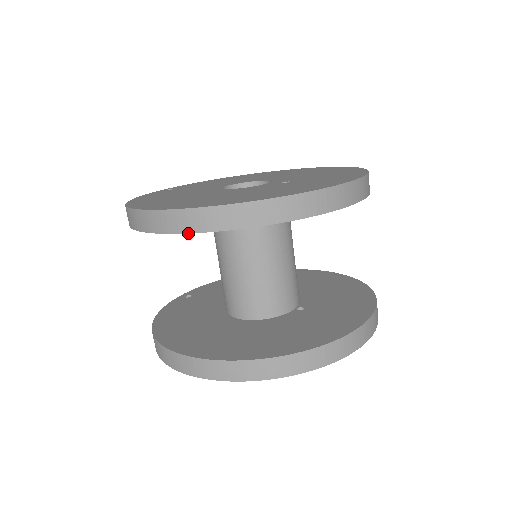
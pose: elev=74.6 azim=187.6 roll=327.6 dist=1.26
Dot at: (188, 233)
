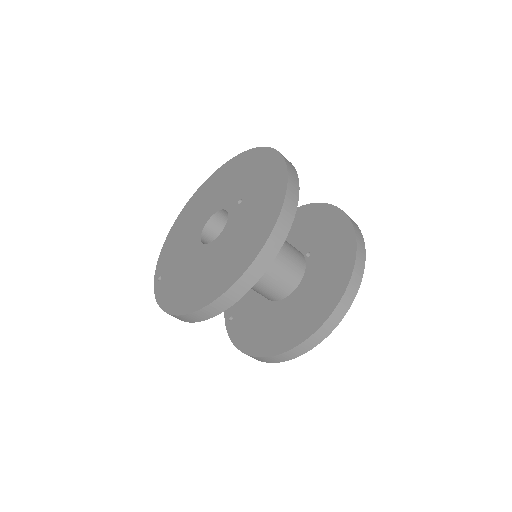
Dot at: occluded
